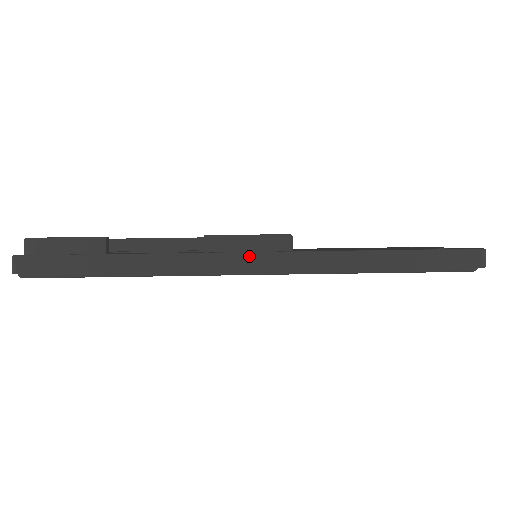
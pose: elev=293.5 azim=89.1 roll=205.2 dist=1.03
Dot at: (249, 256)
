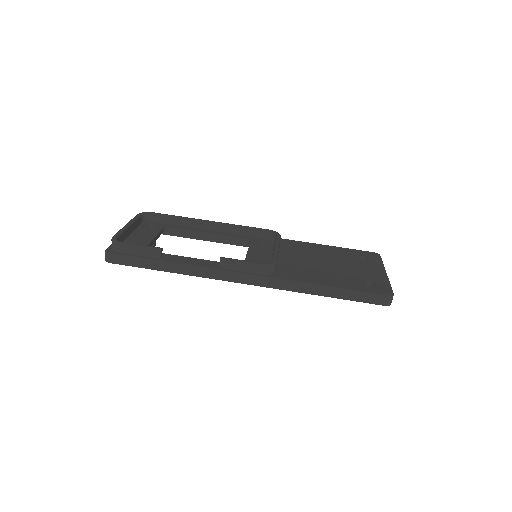
Dot at: (246, 276)
